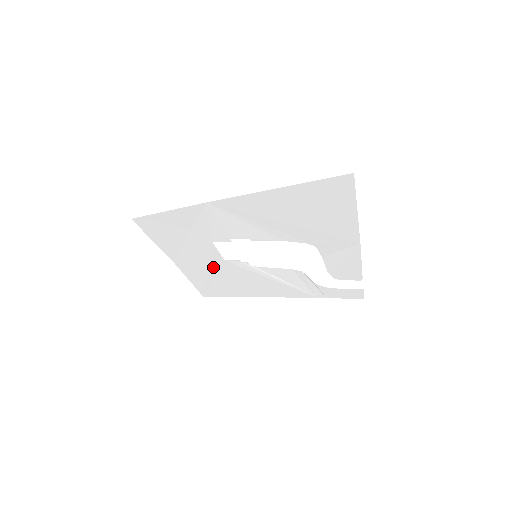
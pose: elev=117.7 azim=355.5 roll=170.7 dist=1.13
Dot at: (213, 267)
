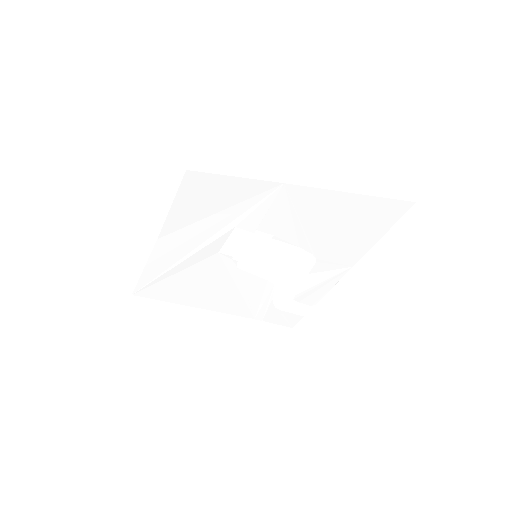
Dot at: (195, 257)
